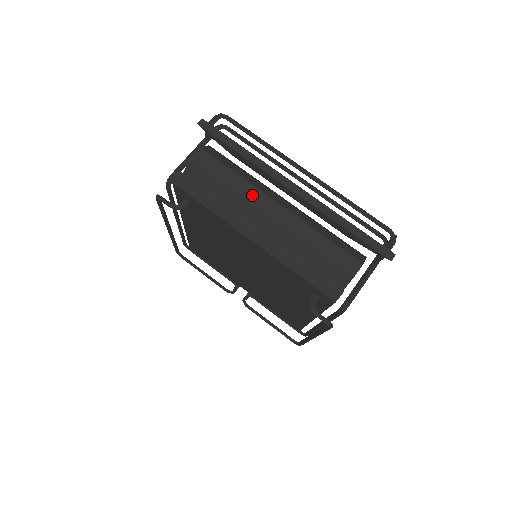
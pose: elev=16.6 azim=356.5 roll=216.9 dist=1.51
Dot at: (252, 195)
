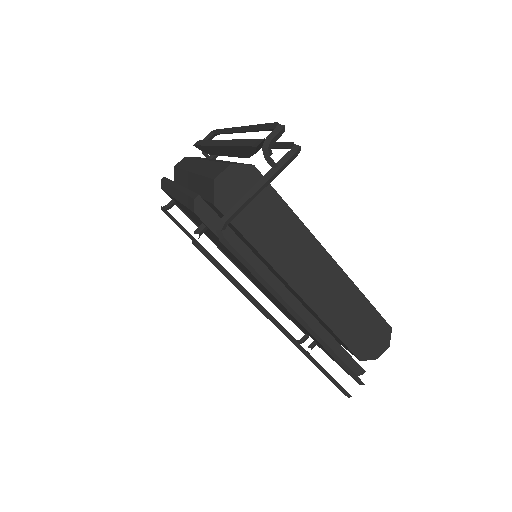
Dot at: (190, 165)
